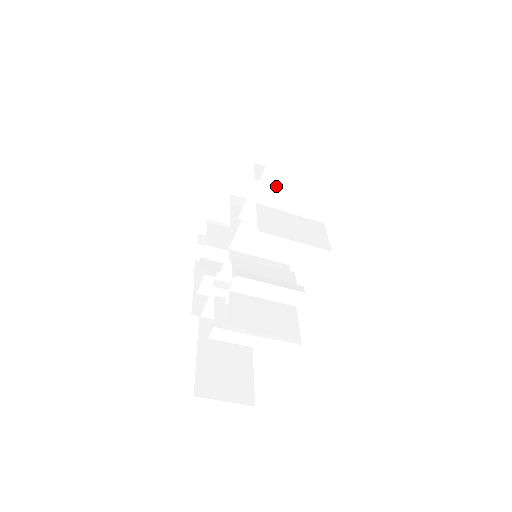
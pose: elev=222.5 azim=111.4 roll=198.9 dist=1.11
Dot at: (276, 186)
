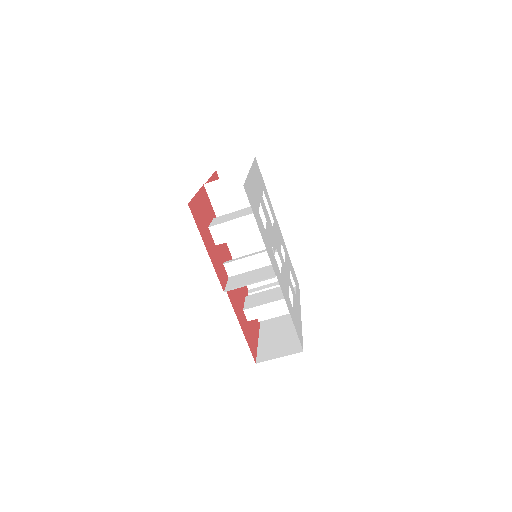
Dot at: (223, 203)
